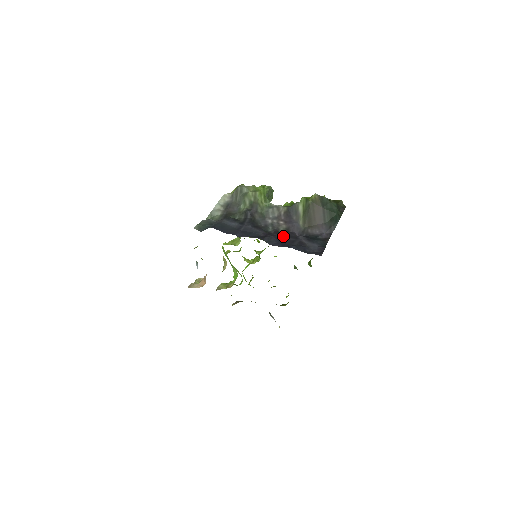
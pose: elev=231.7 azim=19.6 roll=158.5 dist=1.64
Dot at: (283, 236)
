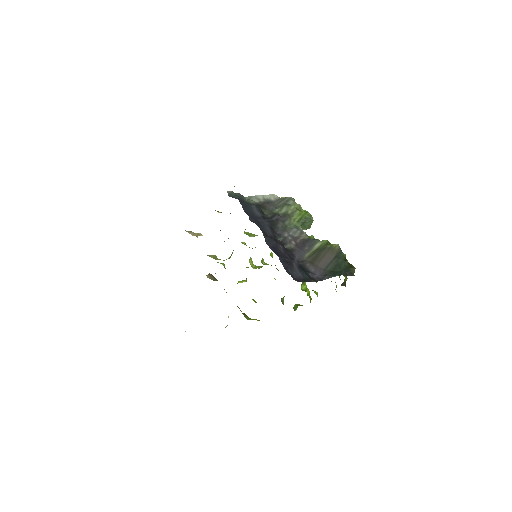
Dot at: (283, 249)
